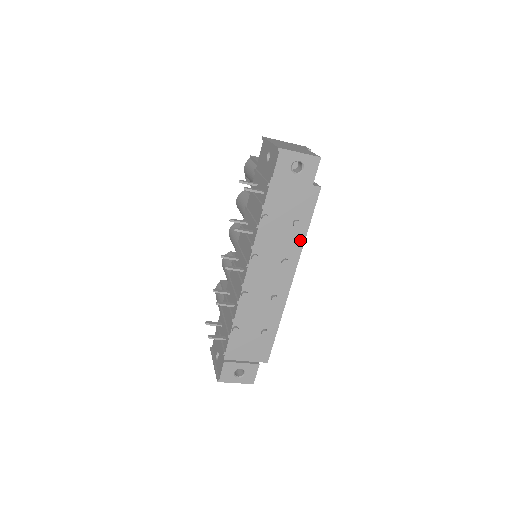
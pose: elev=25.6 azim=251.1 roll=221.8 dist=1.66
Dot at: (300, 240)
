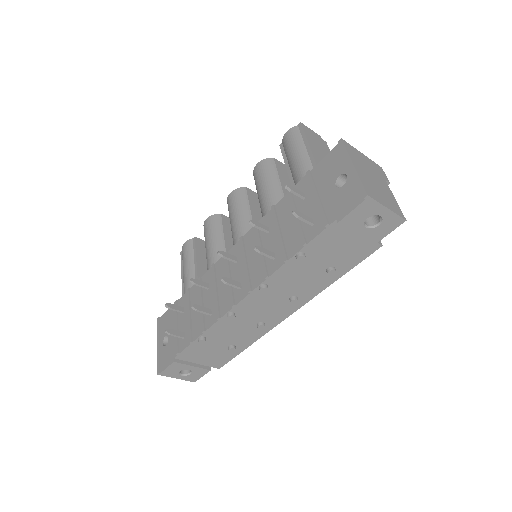
Dot at: (323, 285)
